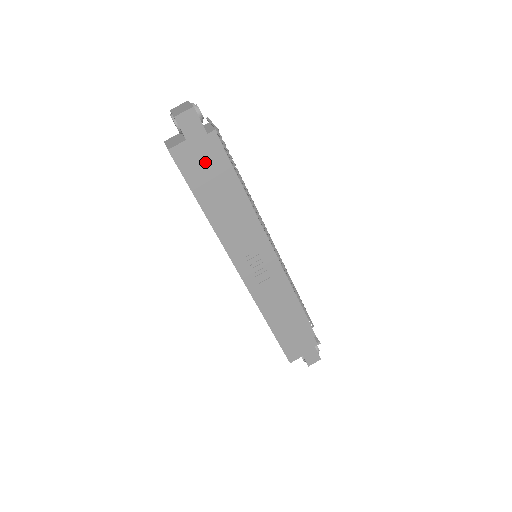
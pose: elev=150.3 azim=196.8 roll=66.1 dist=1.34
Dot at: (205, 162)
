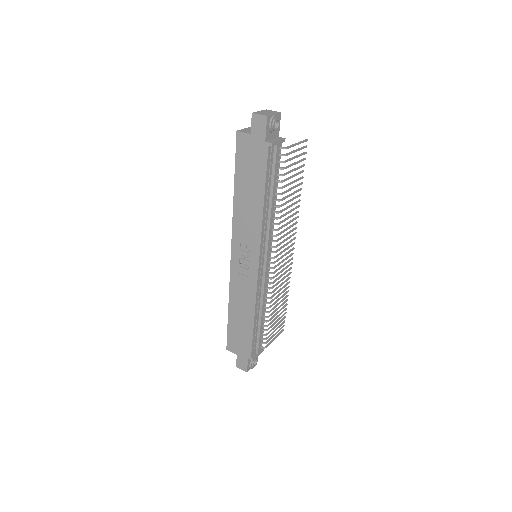
Dot at: (253, 159)
